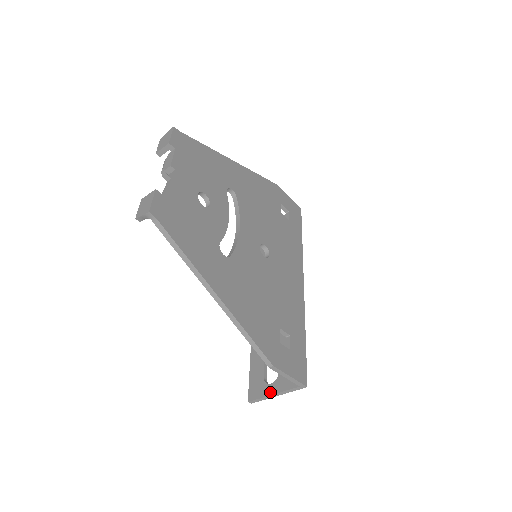
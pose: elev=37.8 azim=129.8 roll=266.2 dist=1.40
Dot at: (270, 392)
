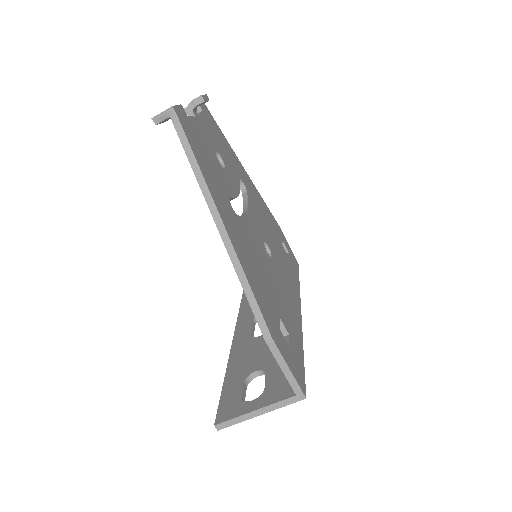
Dot at: (250, 409)
